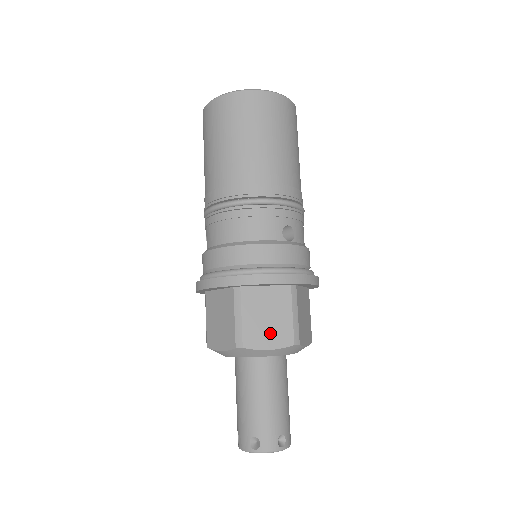
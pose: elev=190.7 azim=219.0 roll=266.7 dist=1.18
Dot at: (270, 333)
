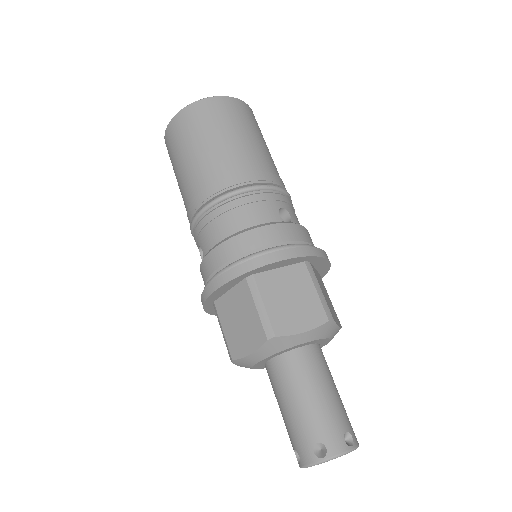
Dot at: (299, 314)
